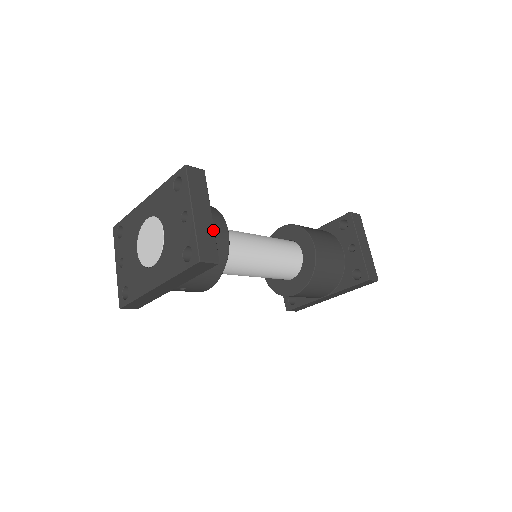
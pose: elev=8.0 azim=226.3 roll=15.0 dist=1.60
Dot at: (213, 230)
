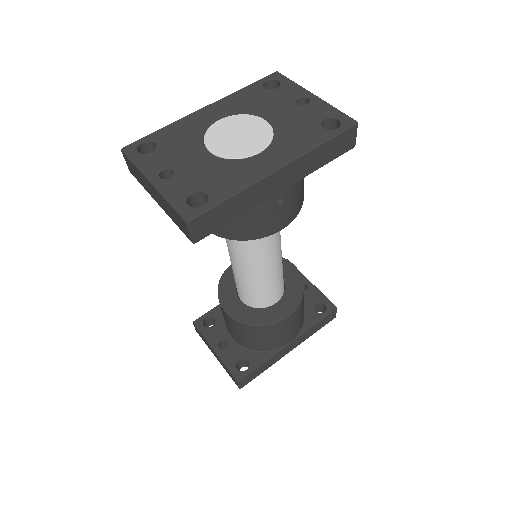
Dot at: occluded
